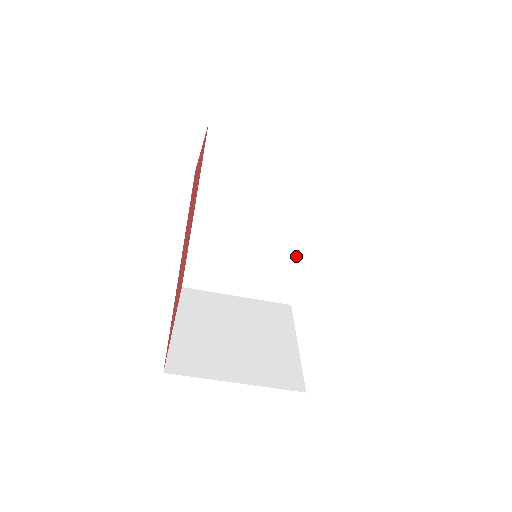
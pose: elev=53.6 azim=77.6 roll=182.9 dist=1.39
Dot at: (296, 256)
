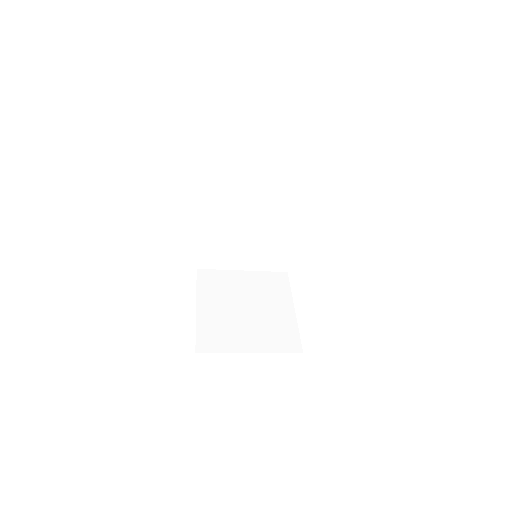
Dot at: (288, 237)
